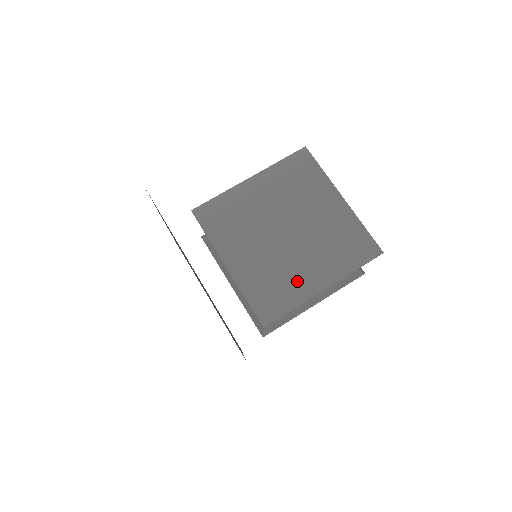
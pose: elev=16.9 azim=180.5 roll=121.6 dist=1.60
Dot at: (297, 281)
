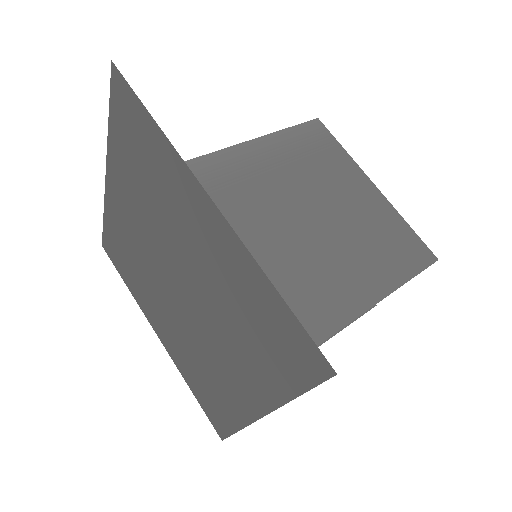
Dot at: (335, 289)
